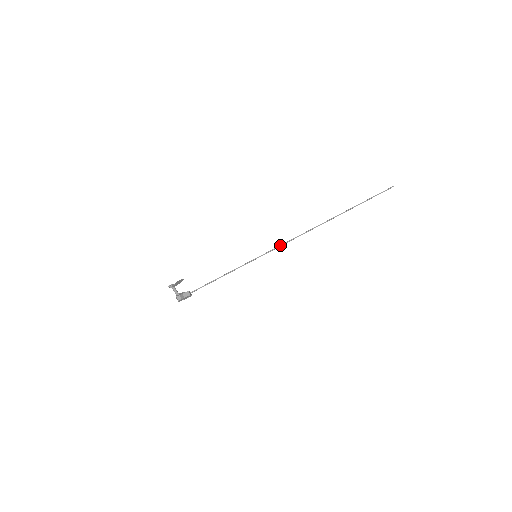
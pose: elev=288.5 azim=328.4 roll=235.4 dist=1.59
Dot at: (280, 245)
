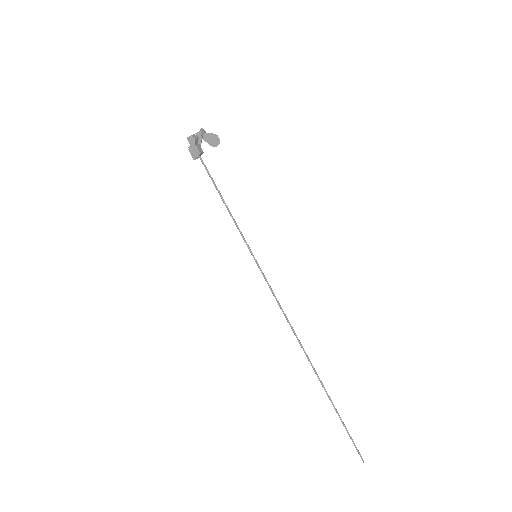
Dot at: occluded
